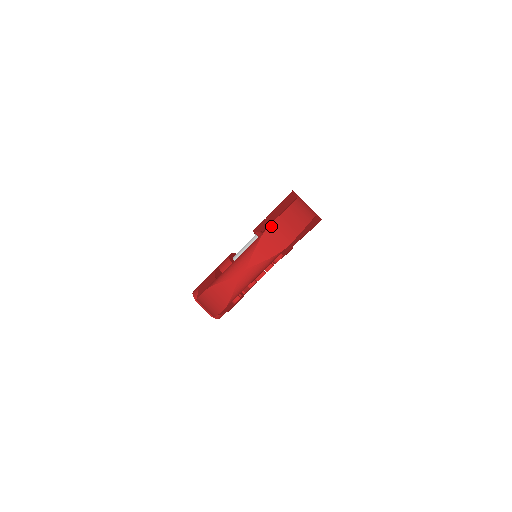
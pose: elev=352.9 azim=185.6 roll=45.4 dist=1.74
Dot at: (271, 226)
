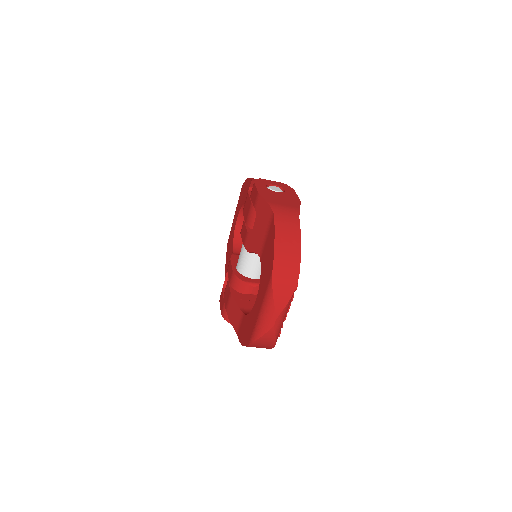
Dot at: (274, 270)
